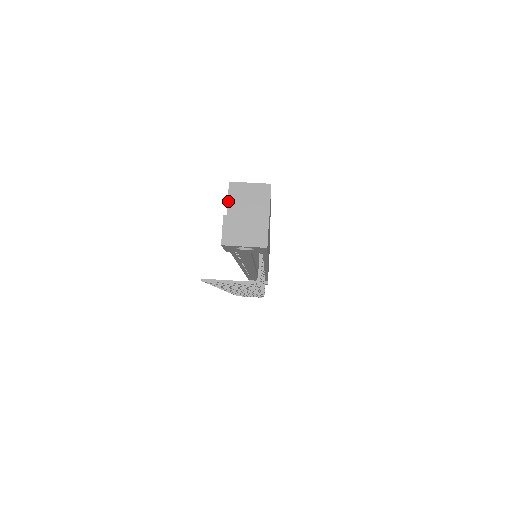
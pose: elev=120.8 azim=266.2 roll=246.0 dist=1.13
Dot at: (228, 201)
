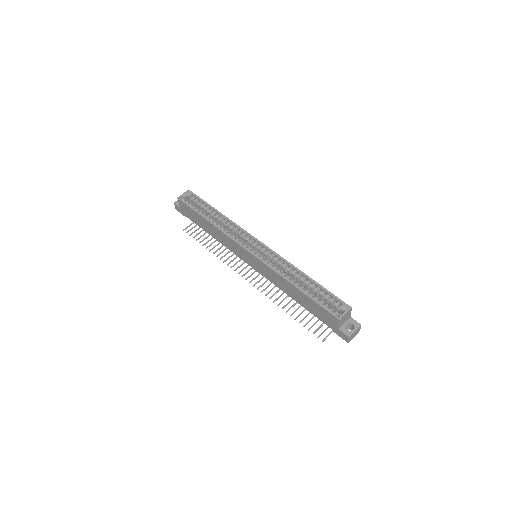
Dot at: (339, 325)
